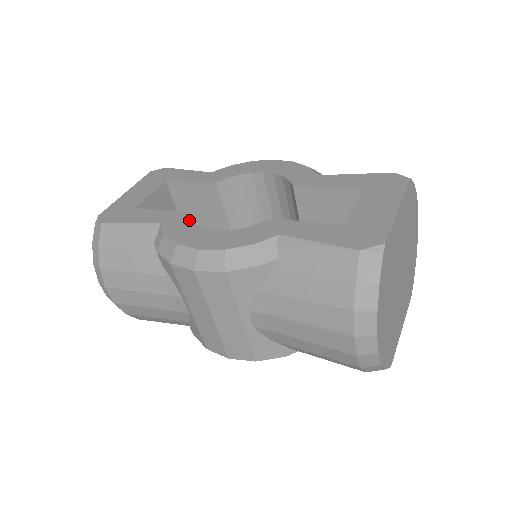
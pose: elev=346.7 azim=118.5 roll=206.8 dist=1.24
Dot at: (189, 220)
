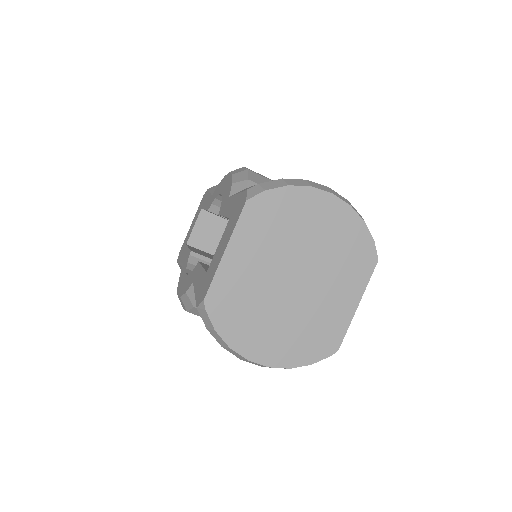
Dot at: (187, 261)
